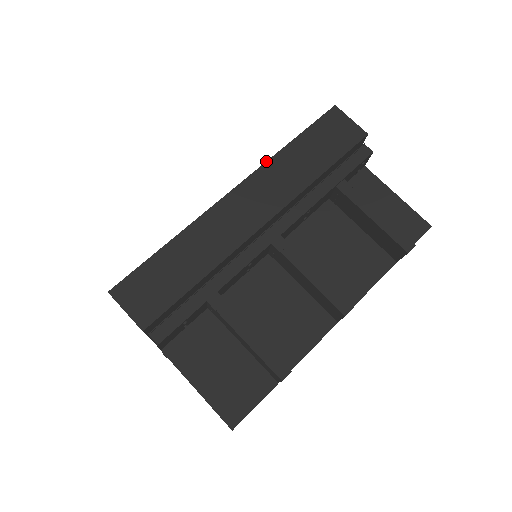
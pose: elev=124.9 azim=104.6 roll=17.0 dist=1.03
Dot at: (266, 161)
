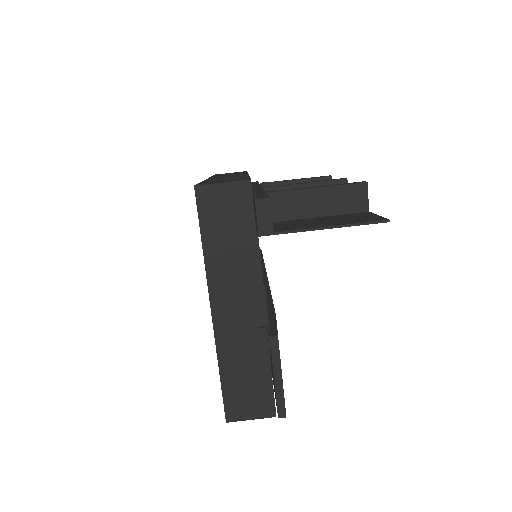
Dot at: occluded
